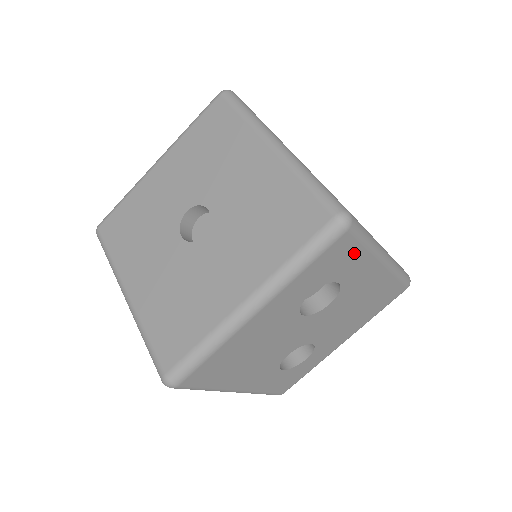
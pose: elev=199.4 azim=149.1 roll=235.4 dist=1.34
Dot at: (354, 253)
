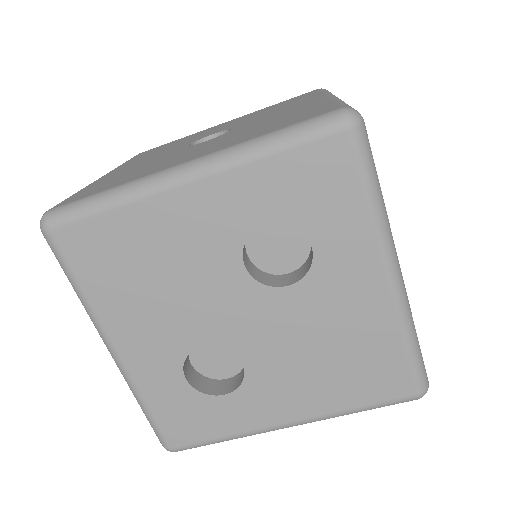
Dot at: (348, 196)
